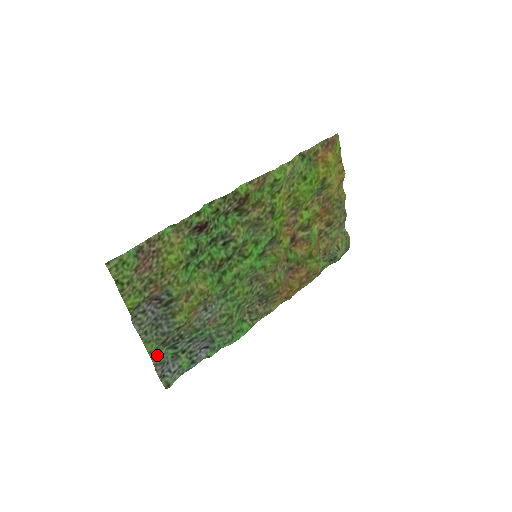
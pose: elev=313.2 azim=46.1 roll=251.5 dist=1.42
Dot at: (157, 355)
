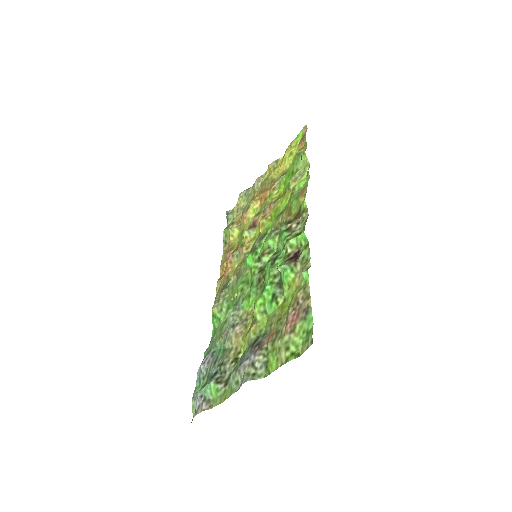
Dot at: (219, 397)
